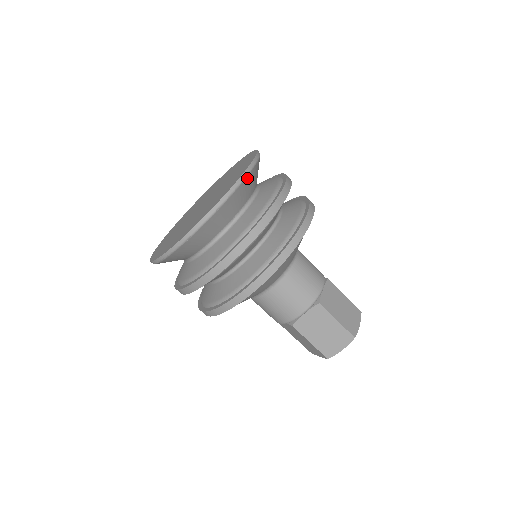
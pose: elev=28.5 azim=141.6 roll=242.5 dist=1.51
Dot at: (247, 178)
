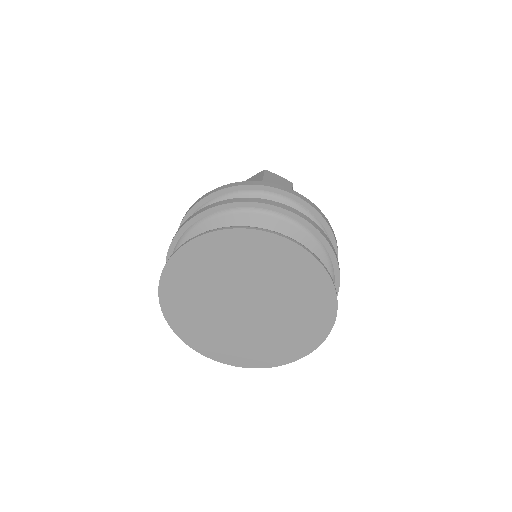
Dot at: occluded
